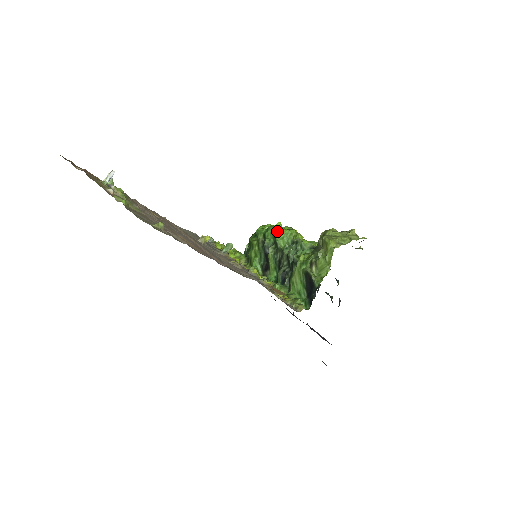
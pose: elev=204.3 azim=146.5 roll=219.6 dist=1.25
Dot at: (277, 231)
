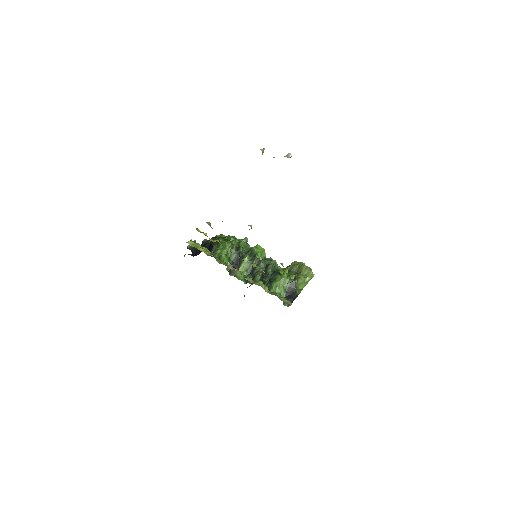
Dot at: (256, 246)
